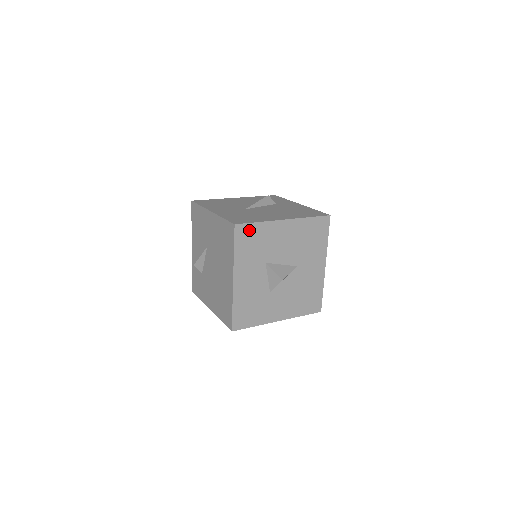
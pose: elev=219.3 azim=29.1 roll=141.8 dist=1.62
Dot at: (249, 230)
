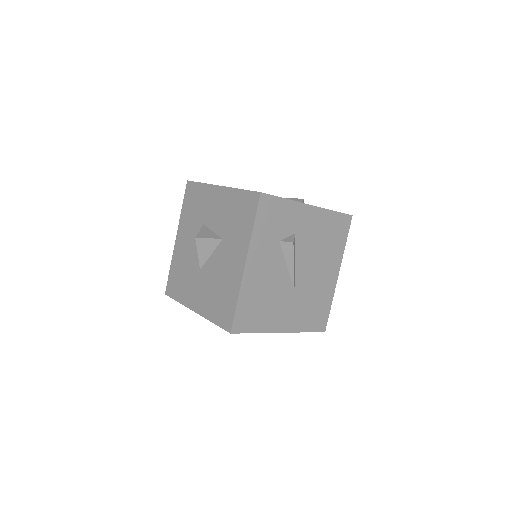
Dot at: occluded
